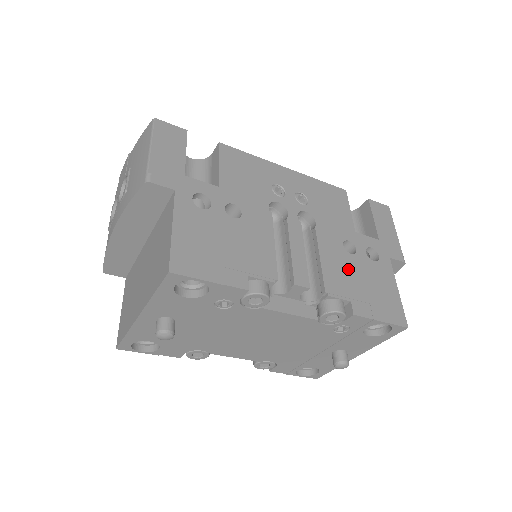
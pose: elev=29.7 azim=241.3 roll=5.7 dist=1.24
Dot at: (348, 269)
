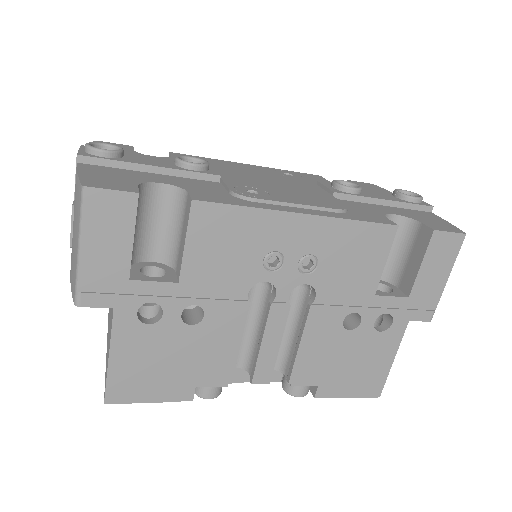
Dot at: (334, 351)
